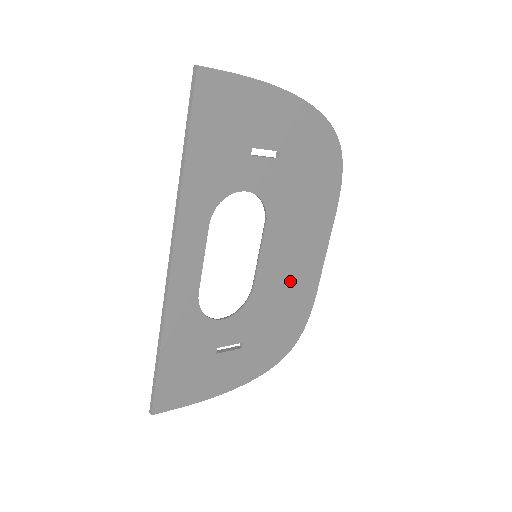
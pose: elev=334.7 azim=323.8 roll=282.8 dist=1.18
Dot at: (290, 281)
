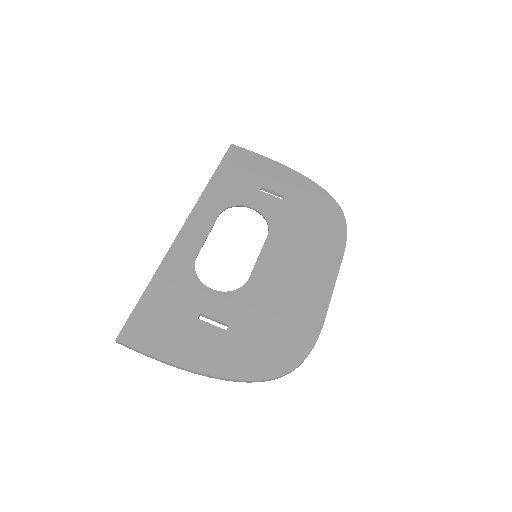
Dot at: (290, 293)
